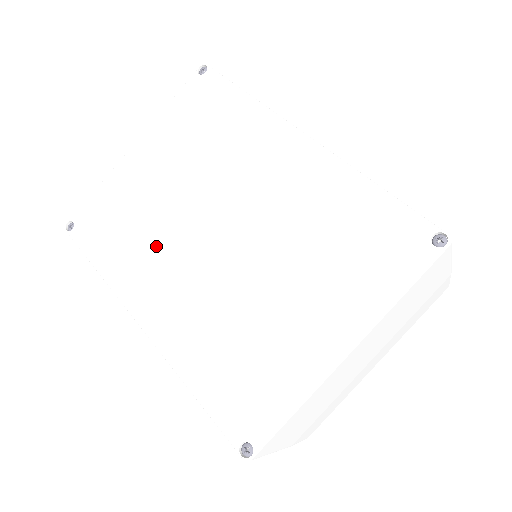
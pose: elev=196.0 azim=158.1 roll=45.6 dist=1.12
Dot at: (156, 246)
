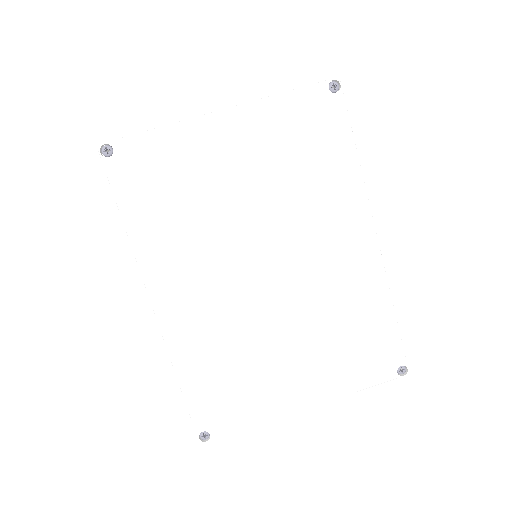
Dot at: (201, 242)
